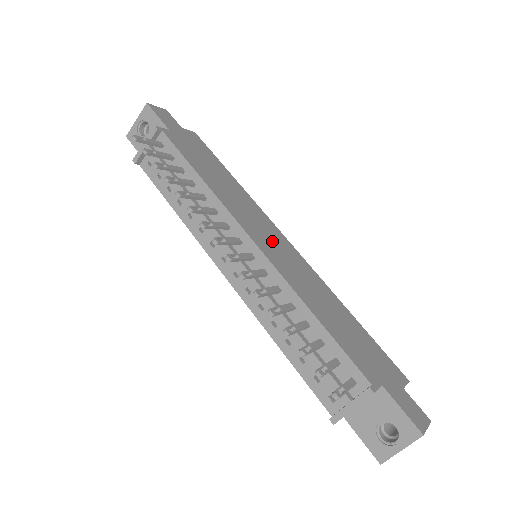
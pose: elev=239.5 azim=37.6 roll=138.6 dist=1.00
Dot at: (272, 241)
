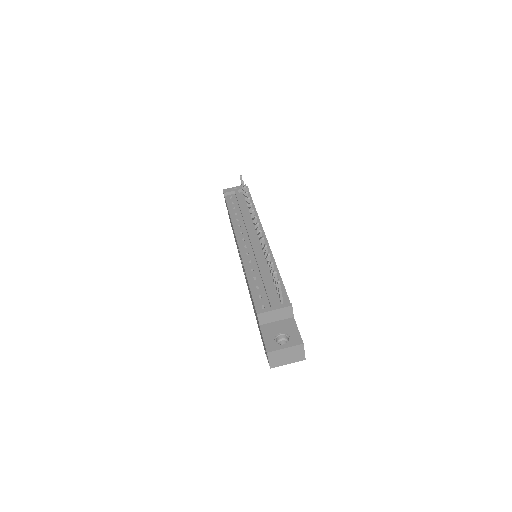
Dot at: occluded
